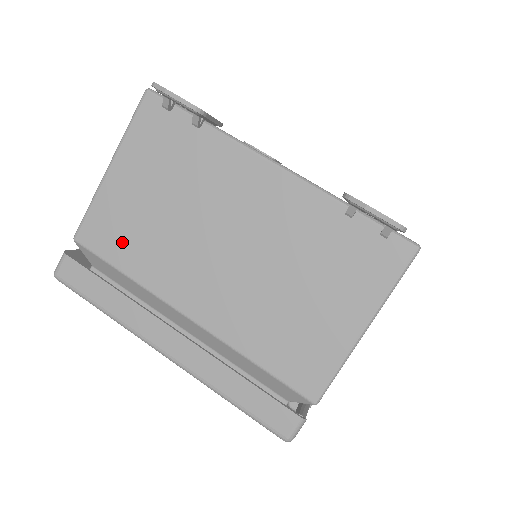
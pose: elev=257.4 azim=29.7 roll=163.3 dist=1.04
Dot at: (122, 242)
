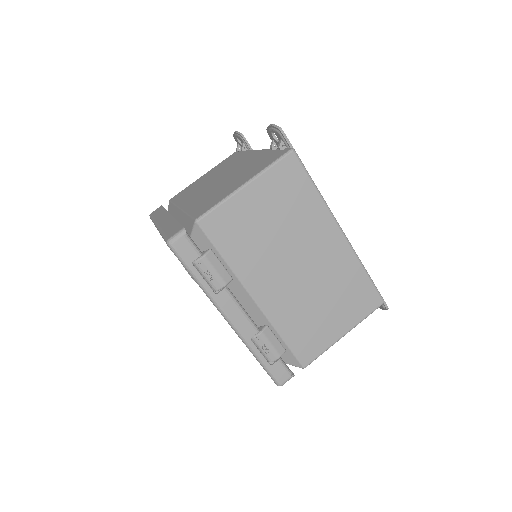
Dot at: (184, 194)
